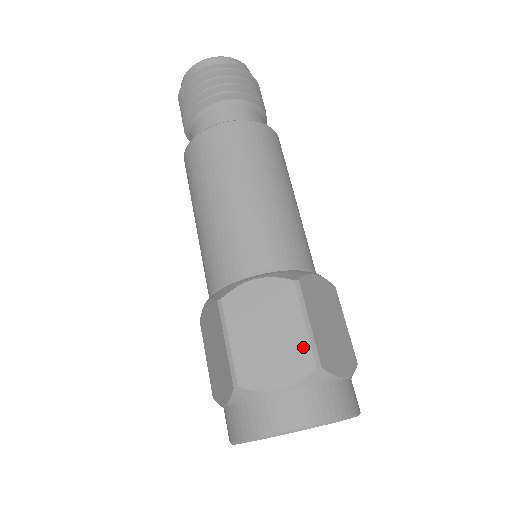
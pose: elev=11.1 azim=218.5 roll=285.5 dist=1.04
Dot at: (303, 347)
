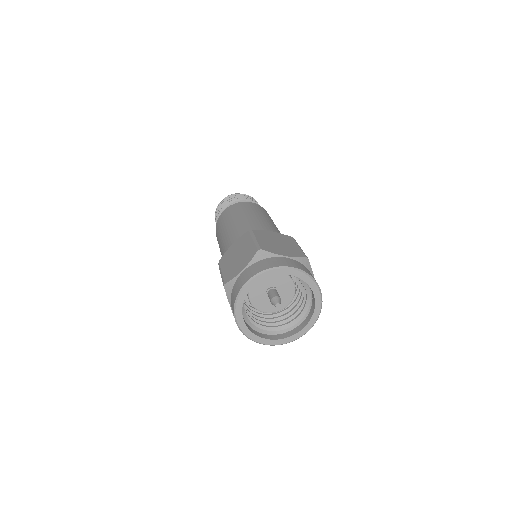
Dot at: (252, 248)
